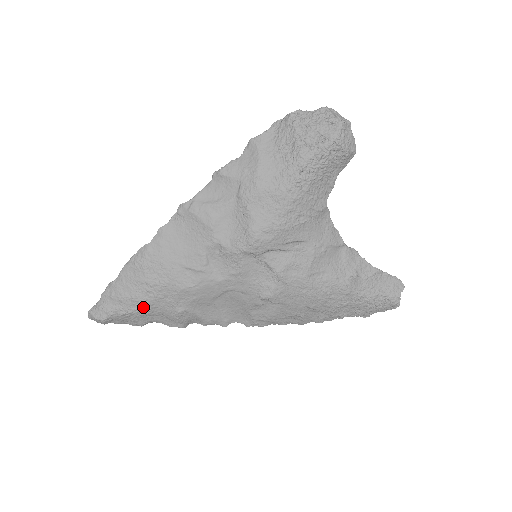
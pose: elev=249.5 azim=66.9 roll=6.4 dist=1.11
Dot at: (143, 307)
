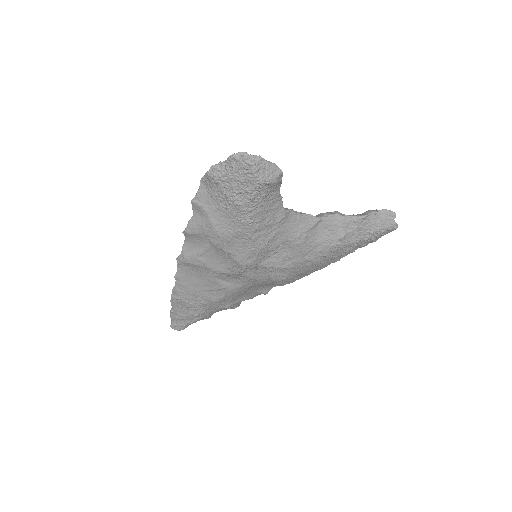
Dot at: (201, 316)
